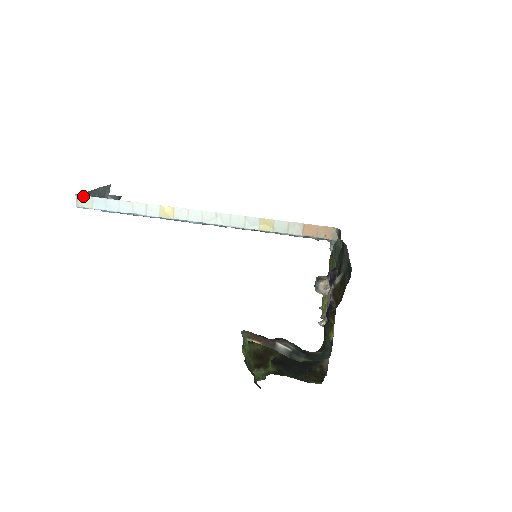
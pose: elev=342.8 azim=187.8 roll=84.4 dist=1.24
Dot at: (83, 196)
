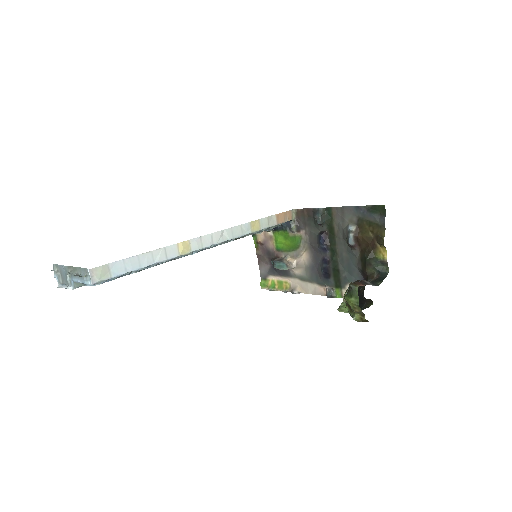
Dot at: (98, 267)
